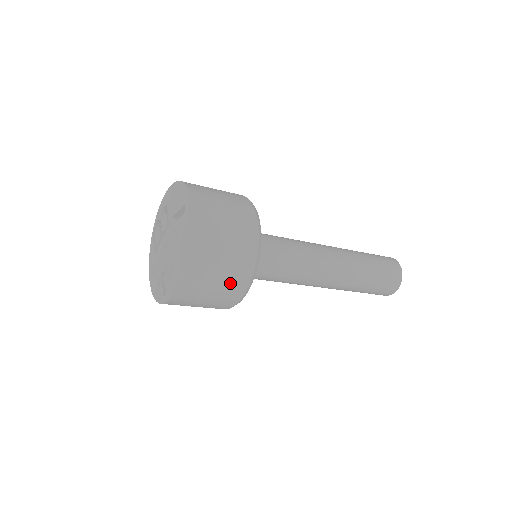
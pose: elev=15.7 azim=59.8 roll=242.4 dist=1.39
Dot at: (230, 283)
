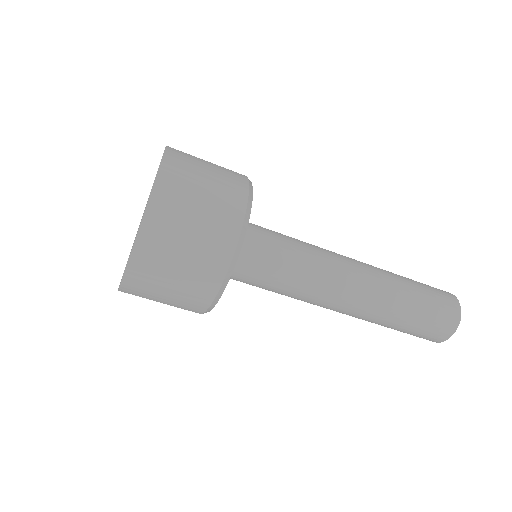
Dot at: (191, 287)
